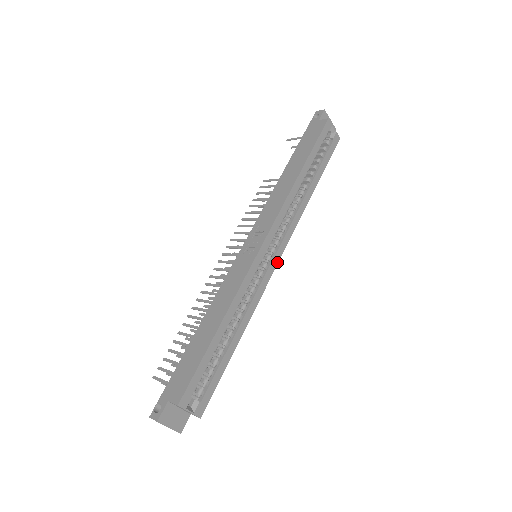
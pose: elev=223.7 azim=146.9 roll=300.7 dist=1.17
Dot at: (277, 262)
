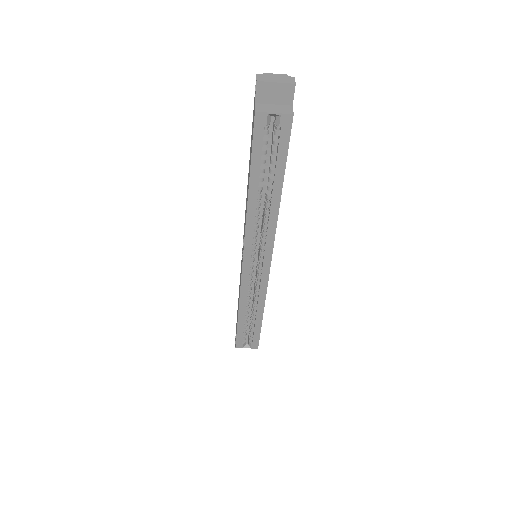
Dot at: (269, 266)
